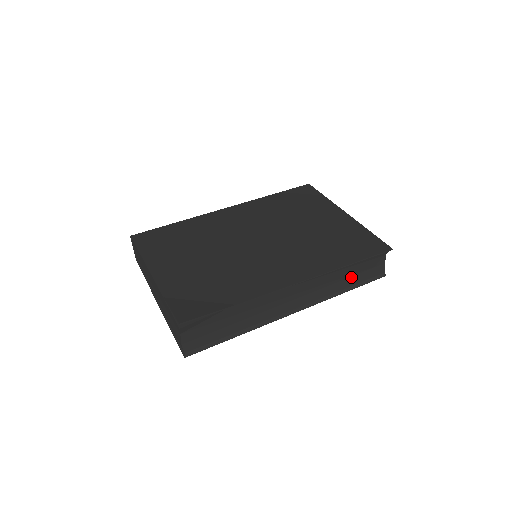
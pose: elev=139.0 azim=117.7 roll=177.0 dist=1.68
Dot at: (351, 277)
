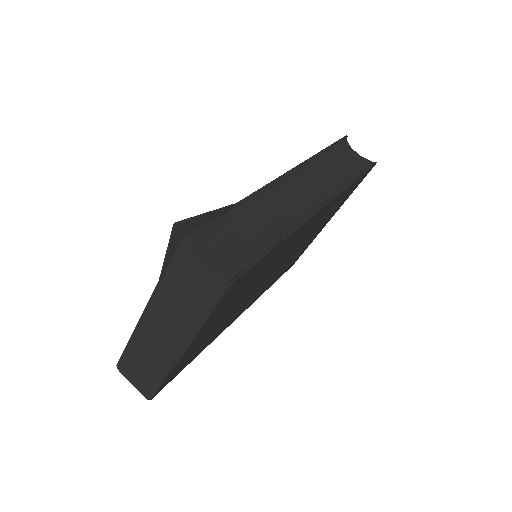
Dot at: (344, 171)
